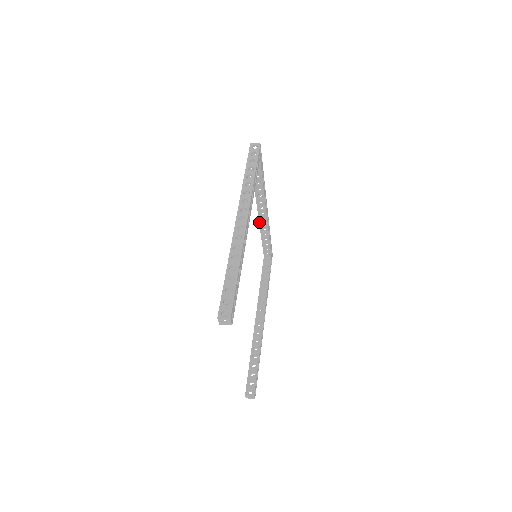
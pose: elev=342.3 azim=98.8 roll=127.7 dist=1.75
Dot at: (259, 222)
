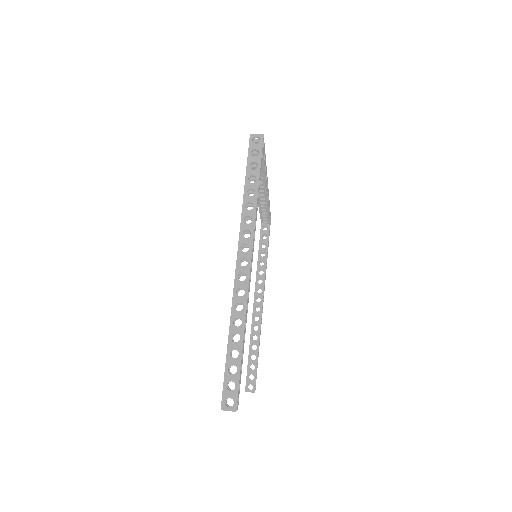
Dot at: occluded
